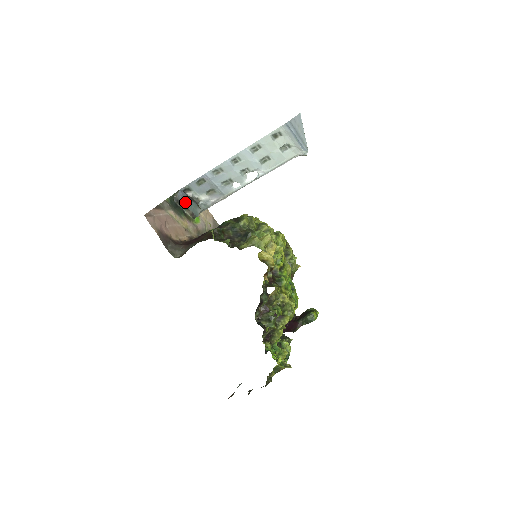
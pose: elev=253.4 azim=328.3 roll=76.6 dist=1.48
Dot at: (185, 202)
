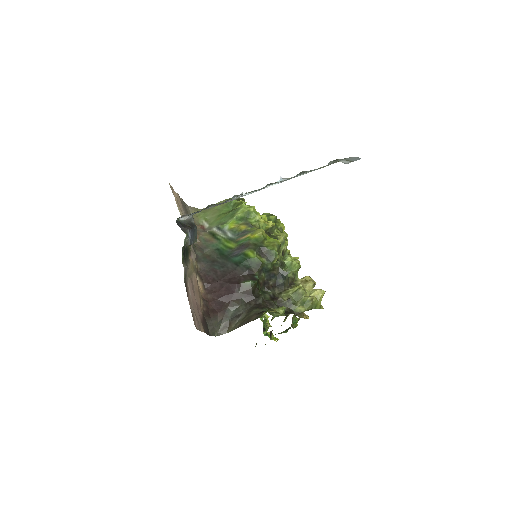
Dot at: (192, 240)
